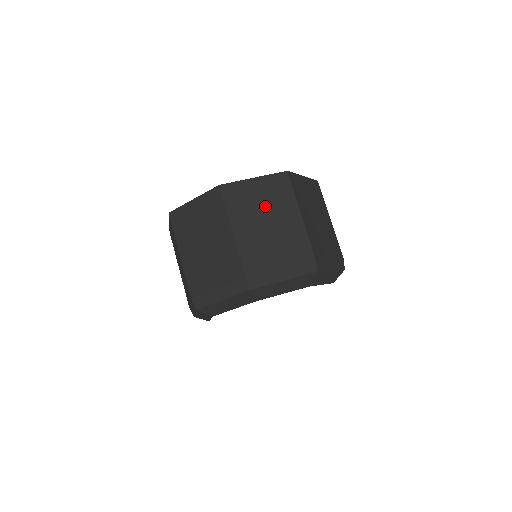
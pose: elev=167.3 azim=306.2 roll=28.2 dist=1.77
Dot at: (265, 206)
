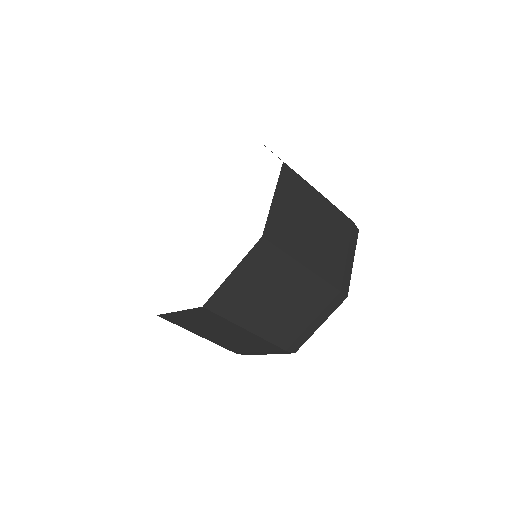
Dot at: (300, 216)
